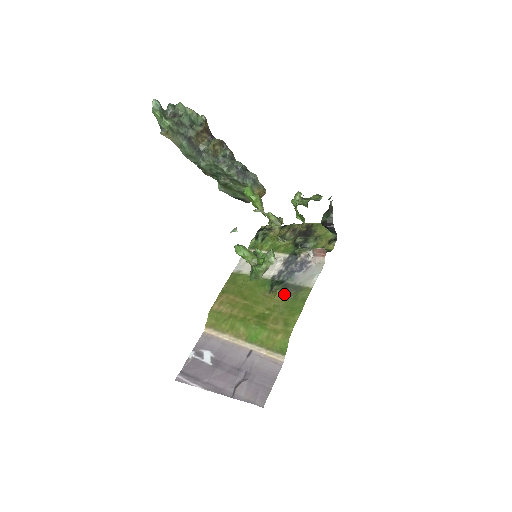
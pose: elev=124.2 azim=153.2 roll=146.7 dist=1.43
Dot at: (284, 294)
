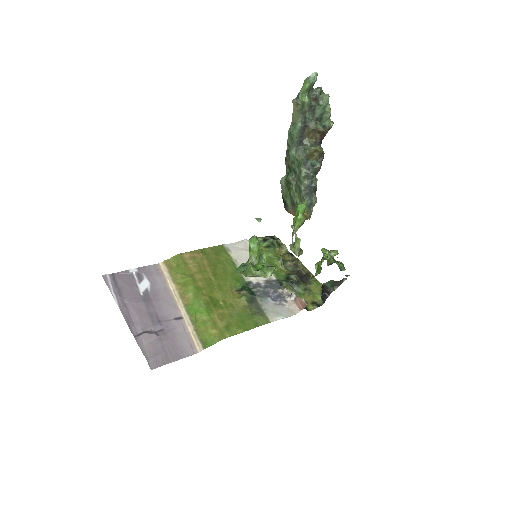
Dot at: (246, 304)
